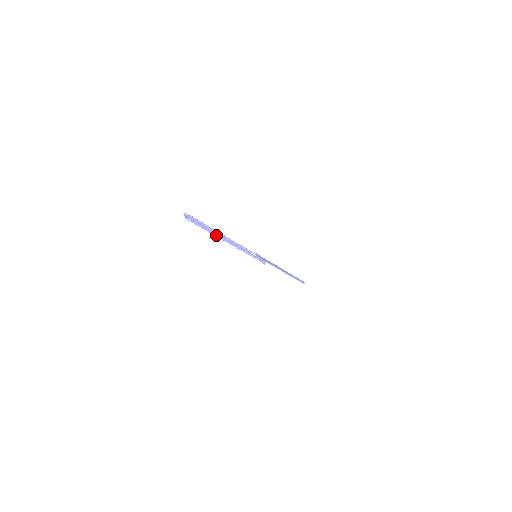
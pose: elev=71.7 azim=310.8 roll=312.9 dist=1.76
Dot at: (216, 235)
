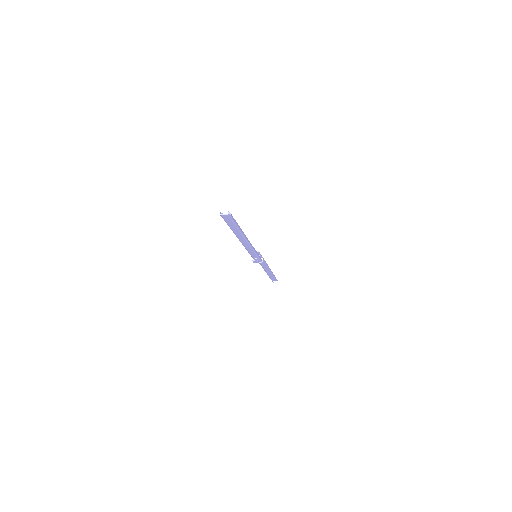
Dot at: (241, 232)
